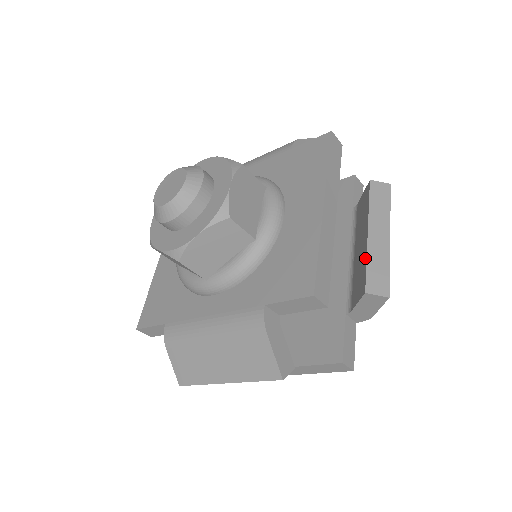
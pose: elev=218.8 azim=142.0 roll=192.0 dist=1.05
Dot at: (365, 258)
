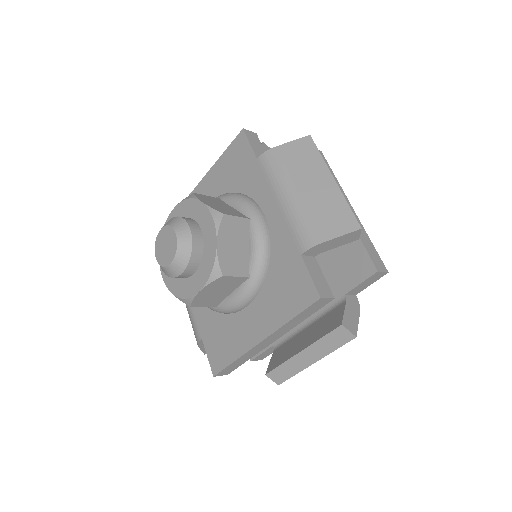
Dot at: (285, 360)
